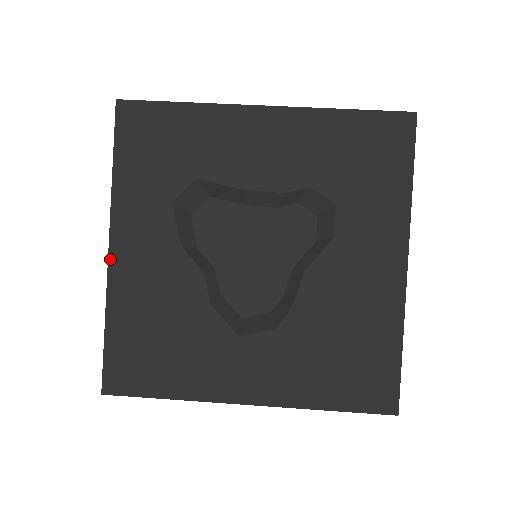
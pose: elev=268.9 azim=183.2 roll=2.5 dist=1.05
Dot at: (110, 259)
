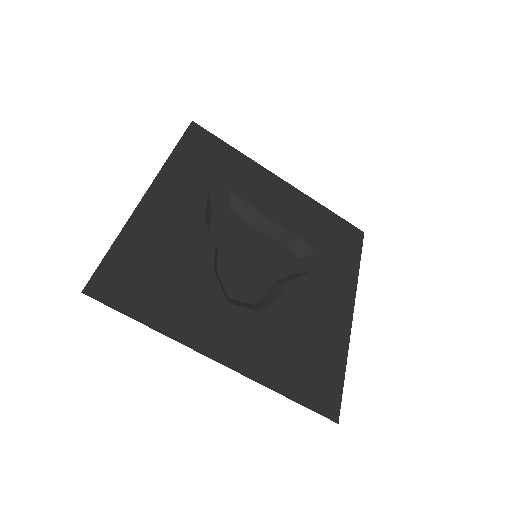
Dot at: (145, 198)
